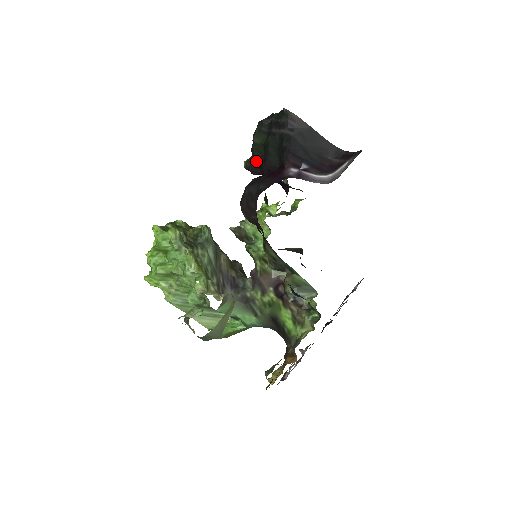
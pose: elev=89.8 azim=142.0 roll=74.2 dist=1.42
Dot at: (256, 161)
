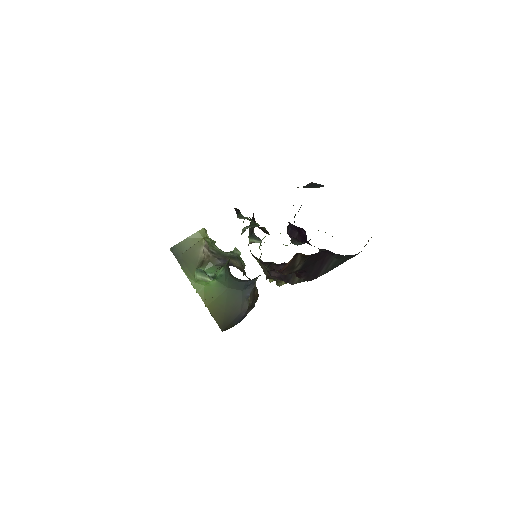
Dot at: occluded
